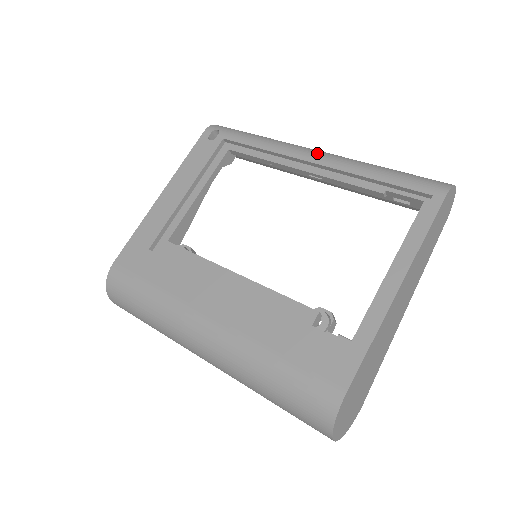
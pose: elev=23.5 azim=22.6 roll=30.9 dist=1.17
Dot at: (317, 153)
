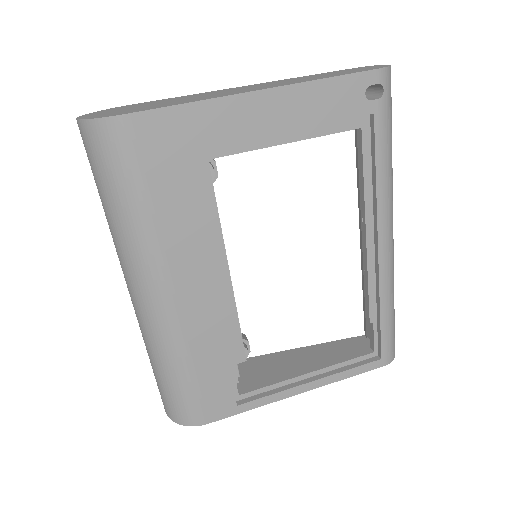
Dot at: (390, 243)
